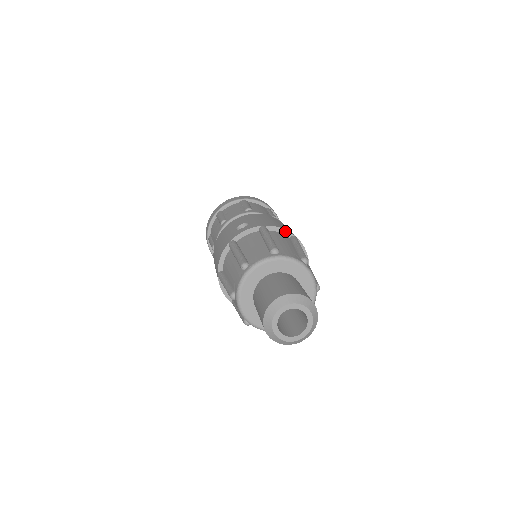
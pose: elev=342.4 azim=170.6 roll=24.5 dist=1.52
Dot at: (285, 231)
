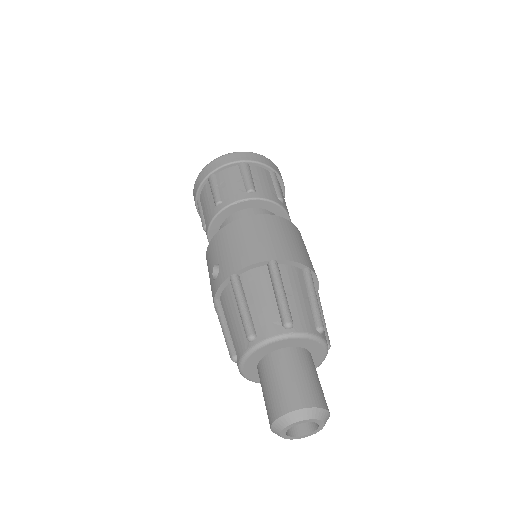
Dot at: (257, 264)
